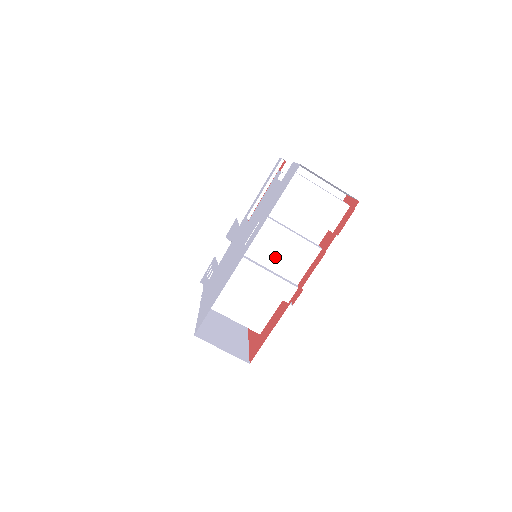
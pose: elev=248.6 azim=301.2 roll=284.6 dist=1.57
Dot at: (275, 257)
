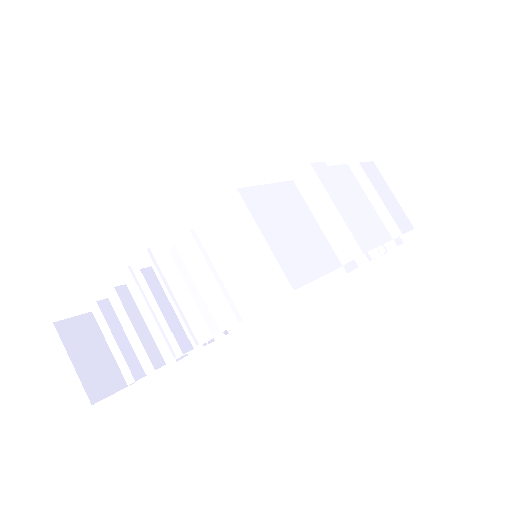
Dot at: occluded
